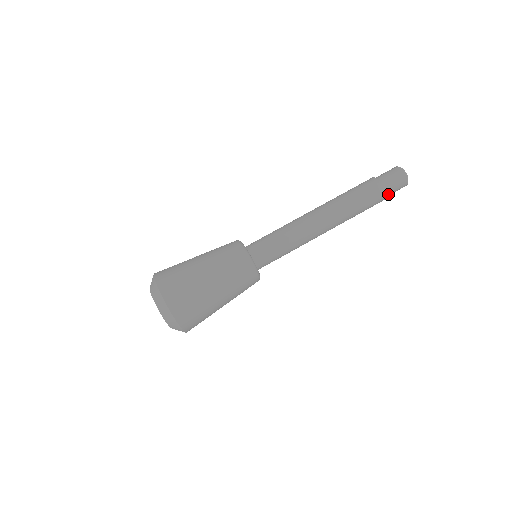
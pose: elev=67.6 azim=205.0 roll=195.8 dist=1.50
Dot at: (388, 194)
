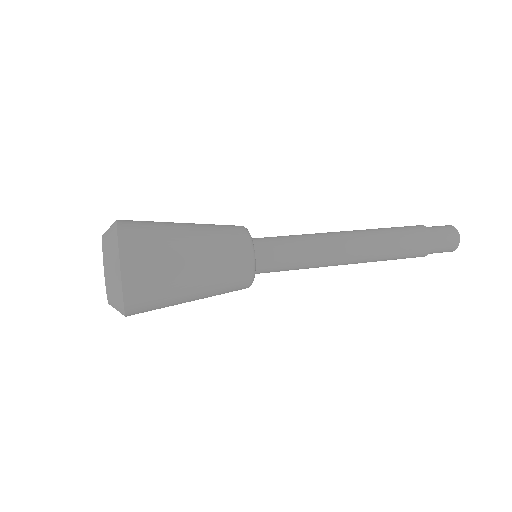
Dot at: (435, 244)
